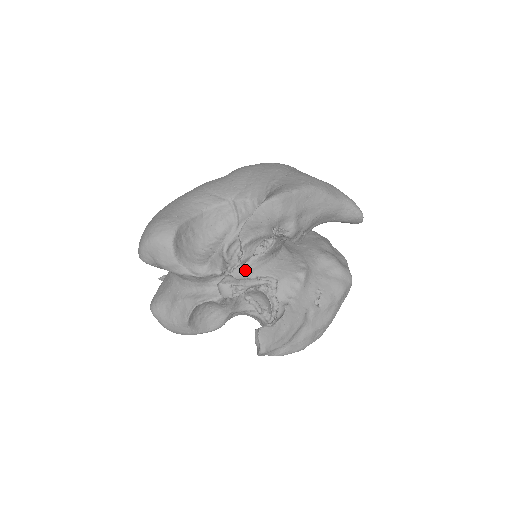
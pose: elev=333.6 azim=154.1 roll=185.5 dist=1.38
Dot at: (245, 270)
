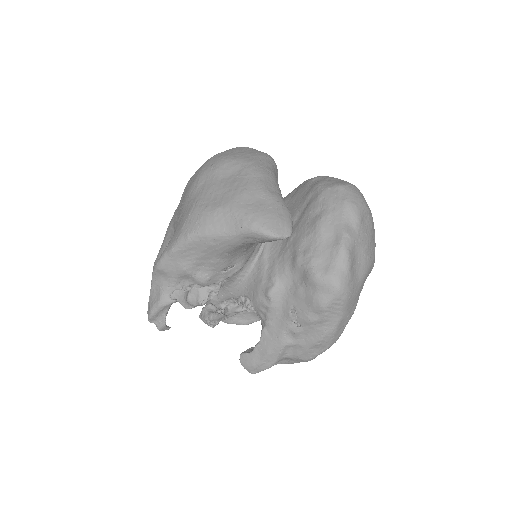
Dot at: (225, 292)
